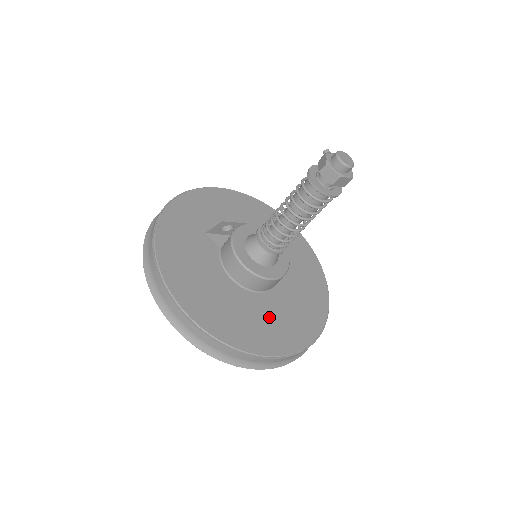
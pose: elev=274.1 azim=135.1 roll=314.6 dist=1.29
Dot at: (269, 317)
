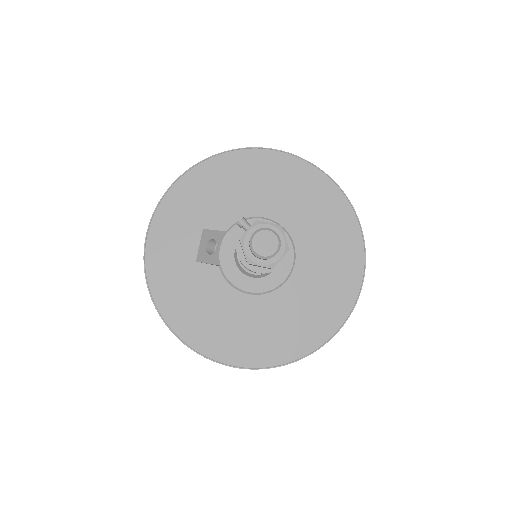
Dot at: (303, 305)
